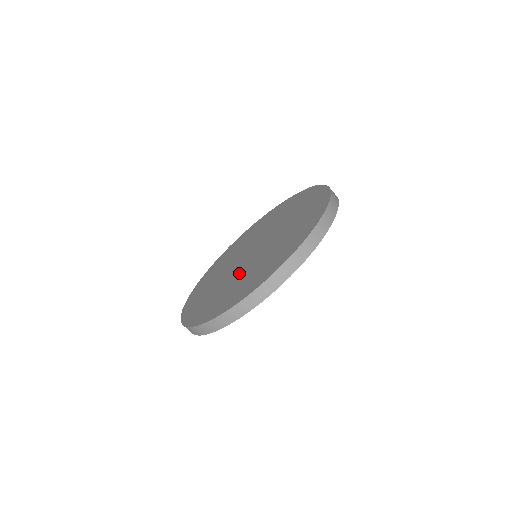
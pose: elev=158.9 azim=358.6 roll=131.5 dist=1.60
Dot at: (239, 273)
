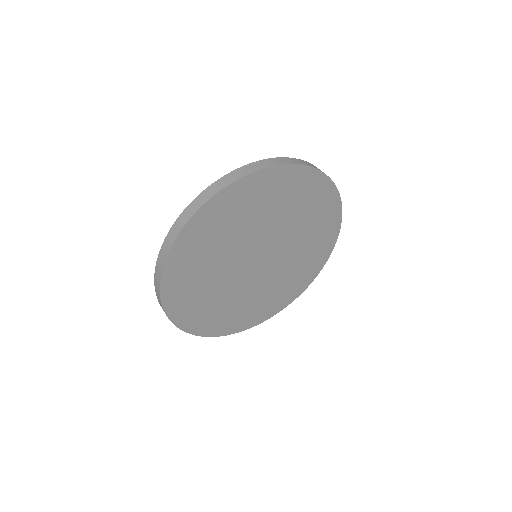
Dot at: occluded
